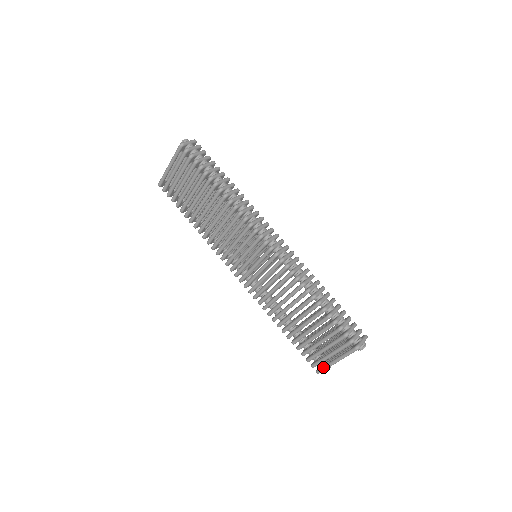
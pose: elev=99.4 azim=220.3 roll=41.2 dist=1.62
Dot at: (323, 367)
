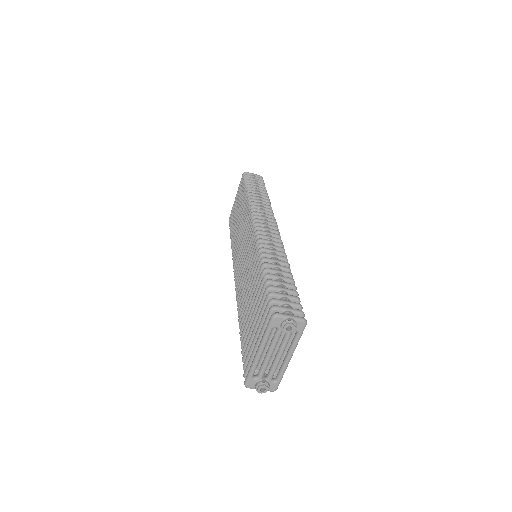
Dot at: (249, 369)
